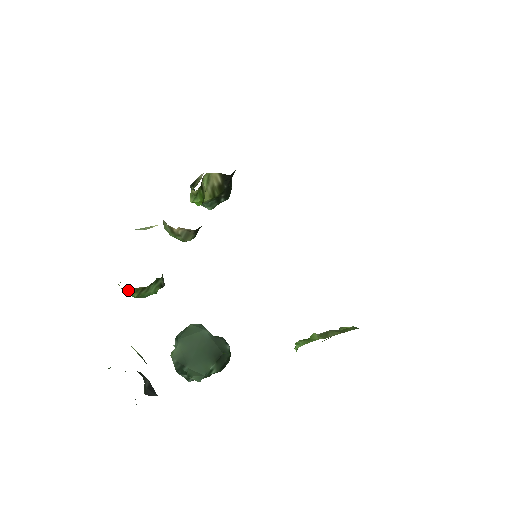
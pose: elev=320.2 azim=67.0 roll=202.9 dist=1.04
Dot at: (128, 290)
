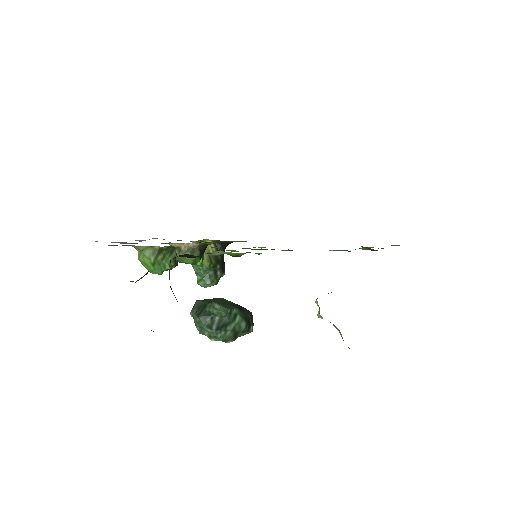
Dot at: (146, 253)
